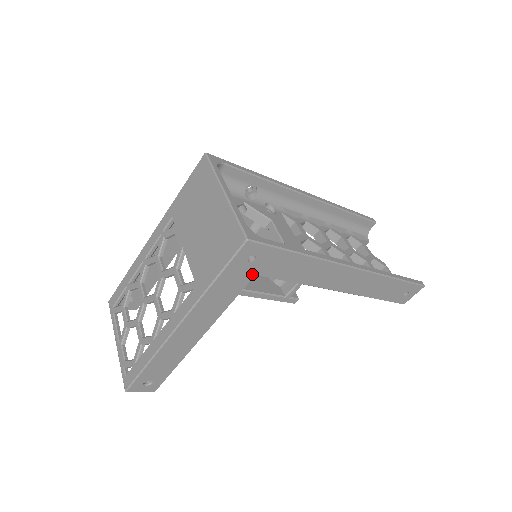
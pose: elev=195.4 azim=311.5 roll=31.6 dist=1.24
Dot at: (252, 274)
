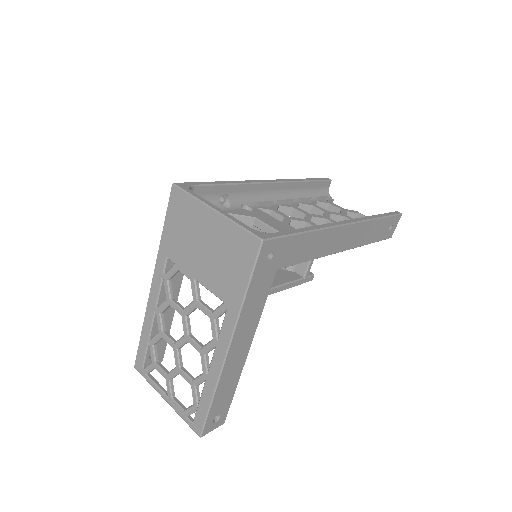
Dot at: (274, 270)
